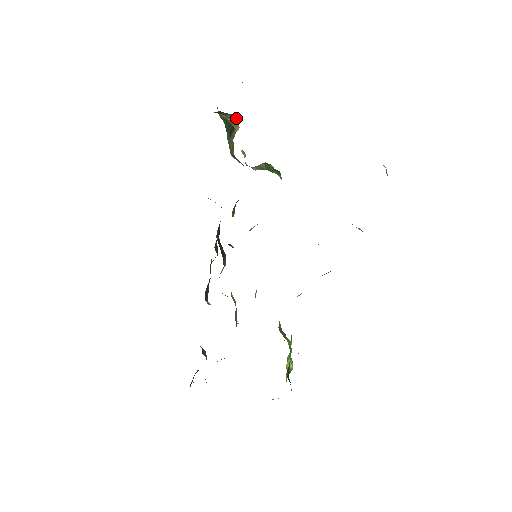
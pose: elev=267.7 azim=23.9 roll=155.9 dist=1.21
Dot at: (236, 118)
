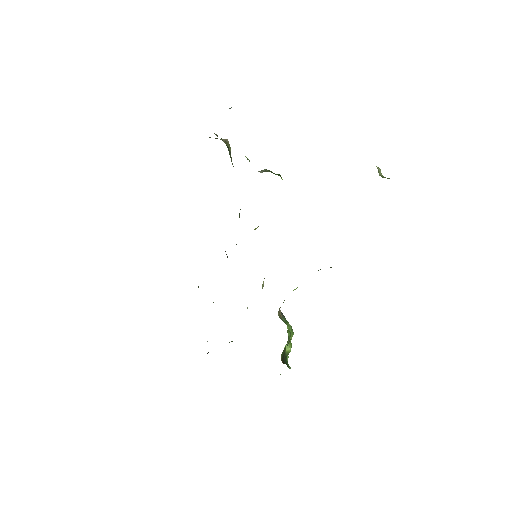
Dot at: (228, 141)
